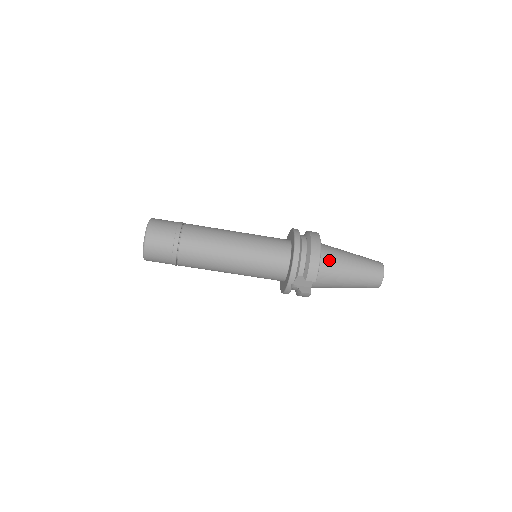
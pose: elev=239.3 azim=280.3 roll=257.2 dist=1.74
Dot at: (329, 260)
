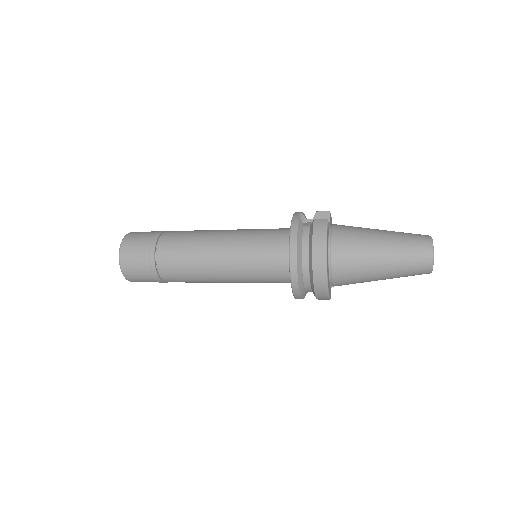
Dot at: (345, 280)
